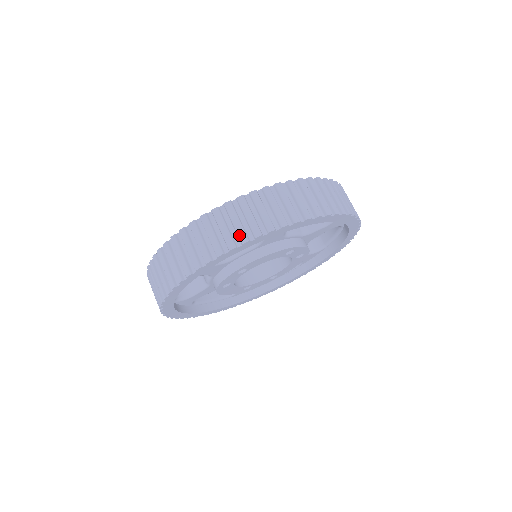
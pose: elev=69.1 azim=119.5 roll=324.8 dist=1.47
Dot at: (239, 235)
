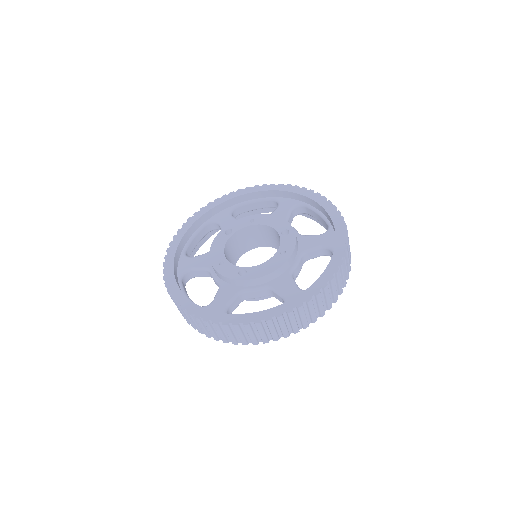
Dot at: (273, 337)
